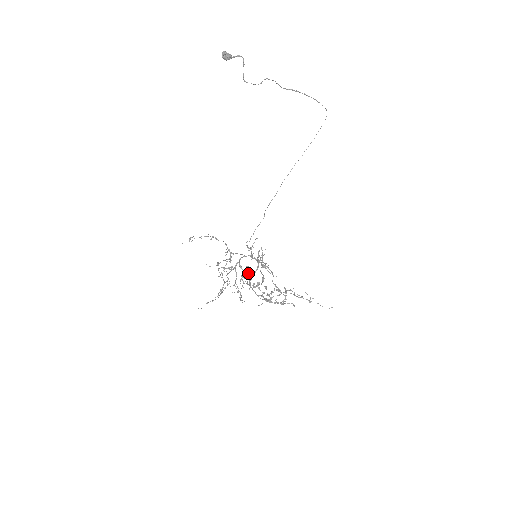
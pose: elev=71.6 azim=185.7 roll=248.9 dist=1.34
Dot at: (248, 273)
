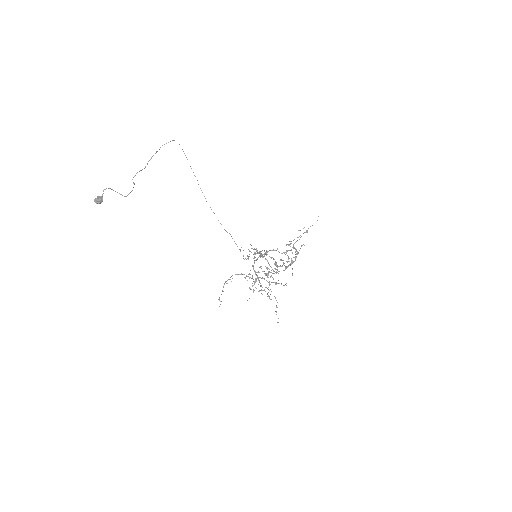
Dot at: occluded
